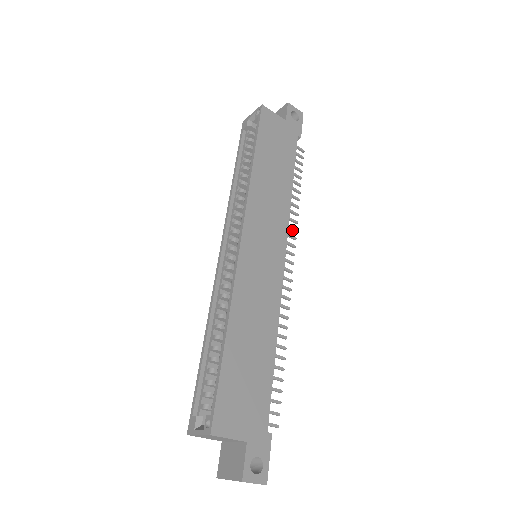
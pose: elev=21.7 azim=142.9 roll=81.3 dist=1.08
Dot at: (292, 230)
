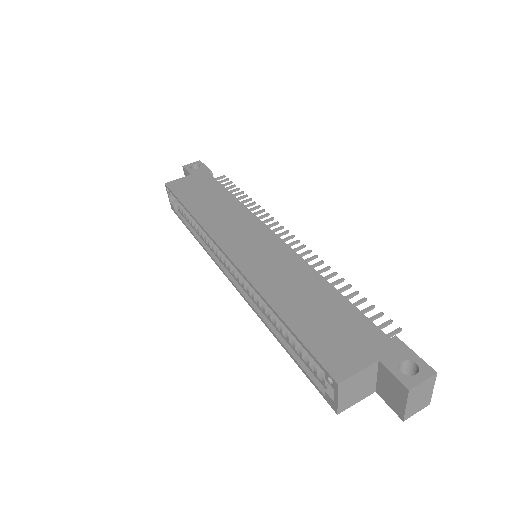
Dot at: occluded
